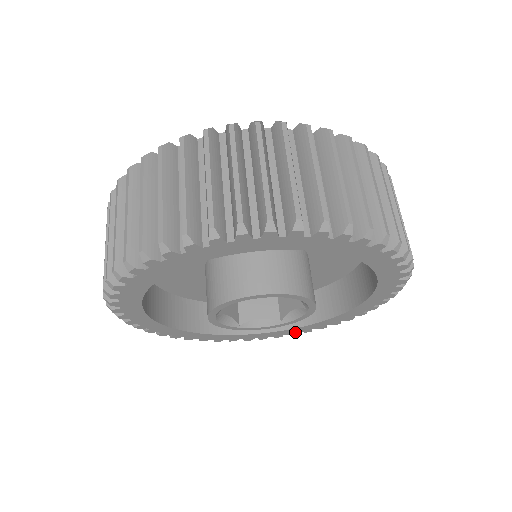
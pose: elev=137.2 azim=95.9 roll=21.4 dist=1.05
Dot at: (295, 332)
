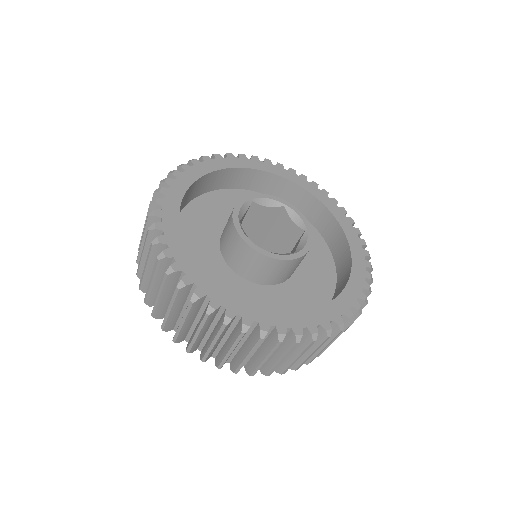
Dot at: (326, 320)
